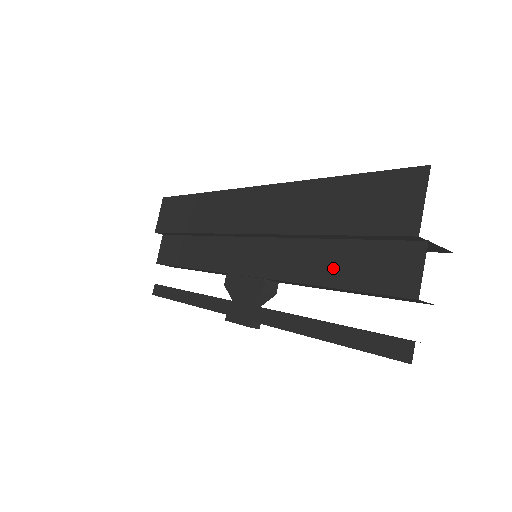
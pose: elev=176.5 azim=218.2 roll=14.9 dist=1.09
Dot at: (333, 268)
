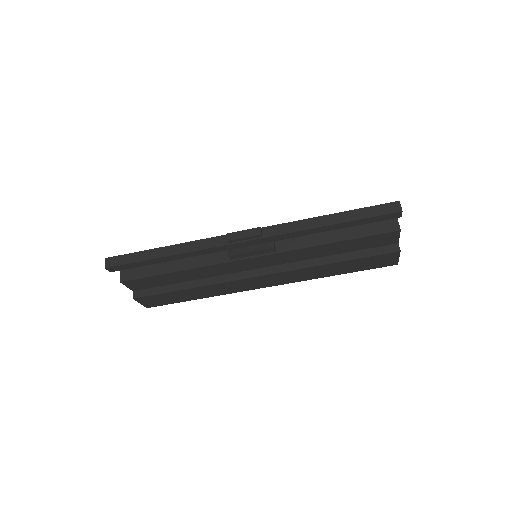
Dot at: occluded
